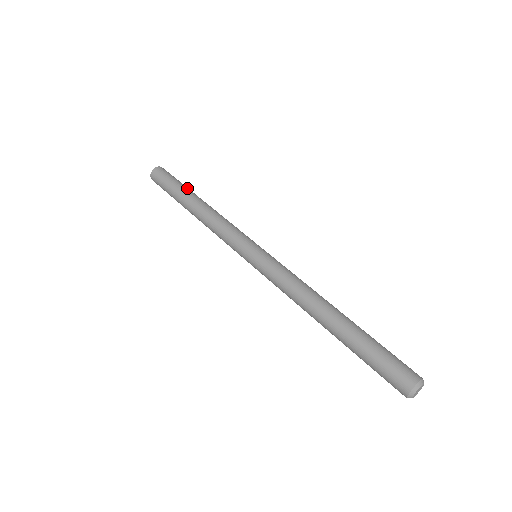
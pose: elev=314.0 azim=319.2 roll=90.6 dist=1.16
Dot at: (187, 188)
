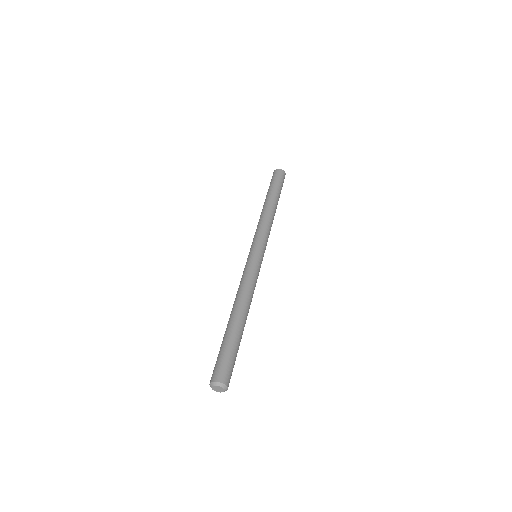
Dot at: occluded
